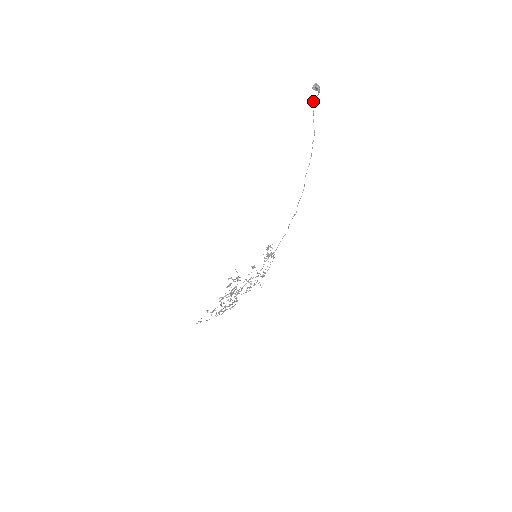
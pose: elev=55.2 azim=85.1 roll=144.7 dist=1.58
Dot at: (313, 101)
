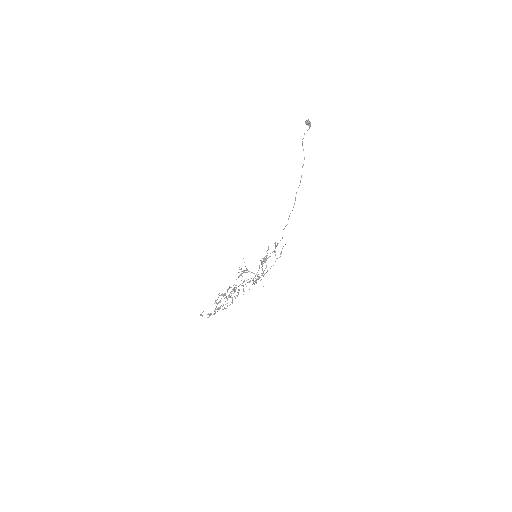
Dot at: (304, 133)
